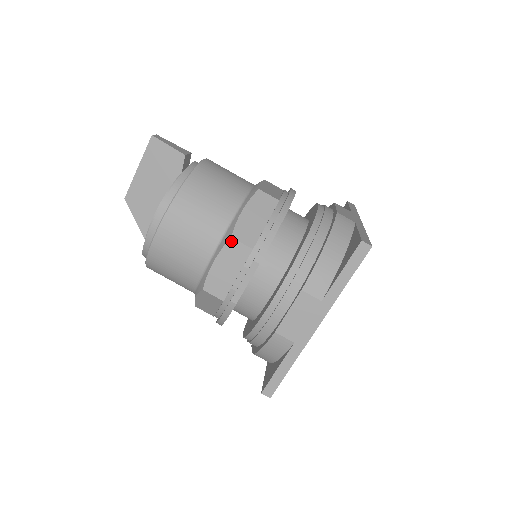
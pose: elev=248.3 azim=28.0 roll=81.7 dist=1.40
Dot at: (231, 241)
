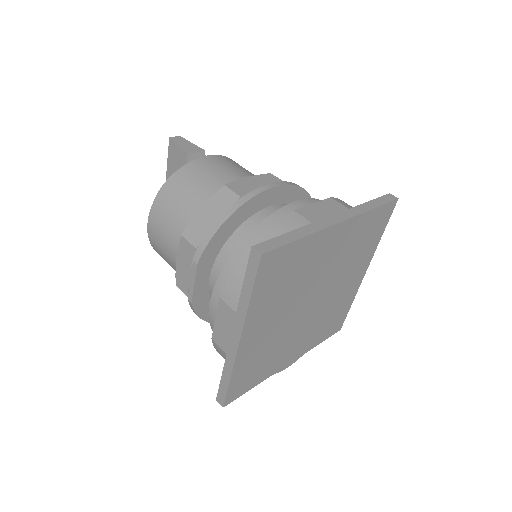
Dot at: (182, 239)
